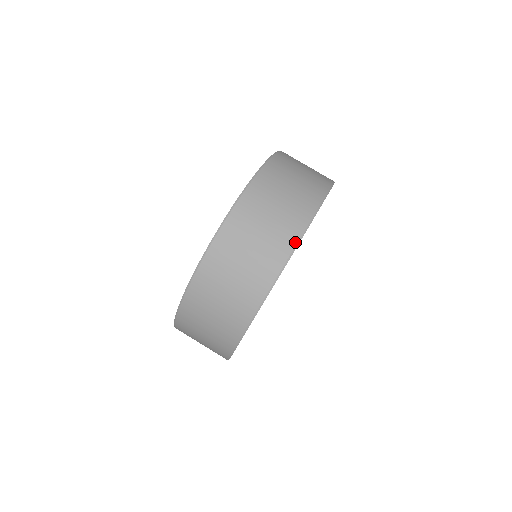
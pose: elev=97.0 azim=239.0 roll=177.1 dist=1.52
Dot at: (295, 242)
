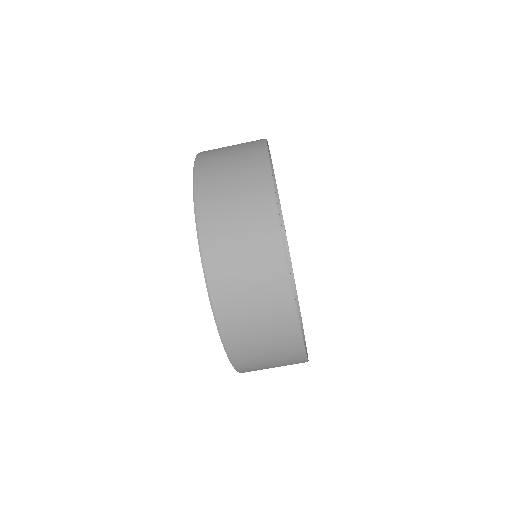
Dot at: (272, 198)
